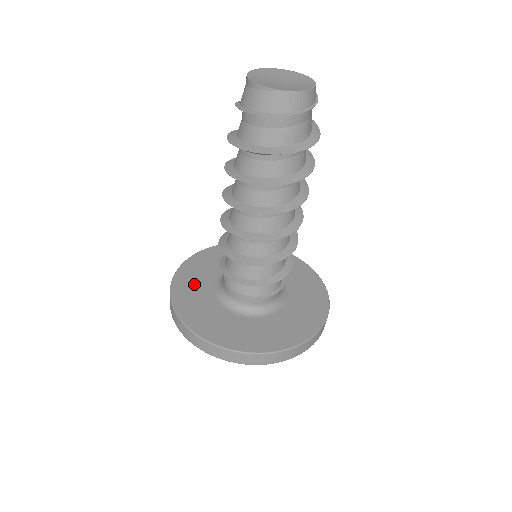
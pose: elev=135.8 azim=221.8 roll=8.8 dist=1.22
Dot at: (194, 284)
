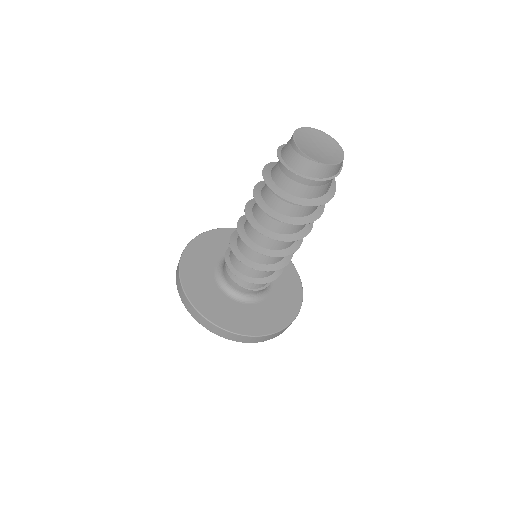
Dot at: (200, 261)
